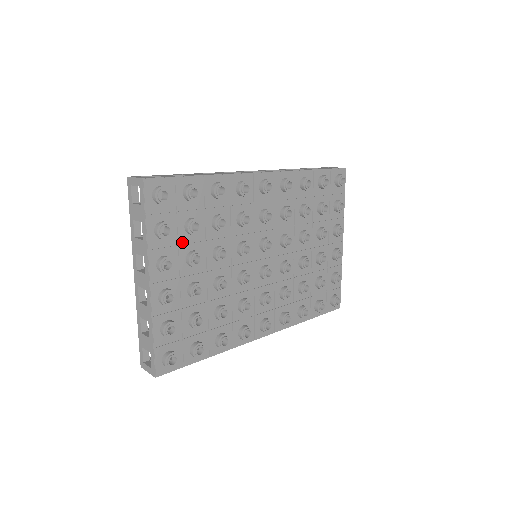
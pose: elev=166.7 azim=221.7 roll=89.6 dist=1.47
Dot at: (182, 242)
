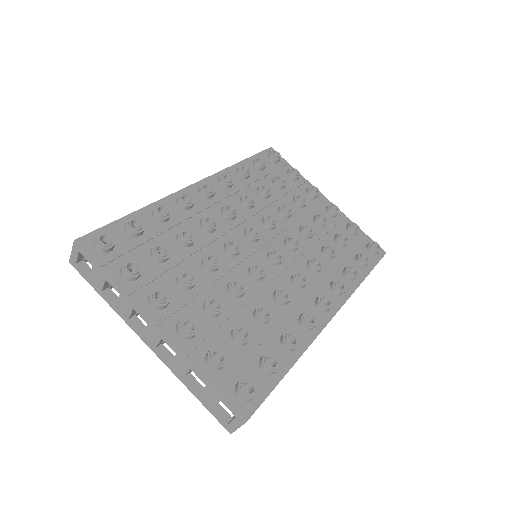
Dot at: (161, 273)
